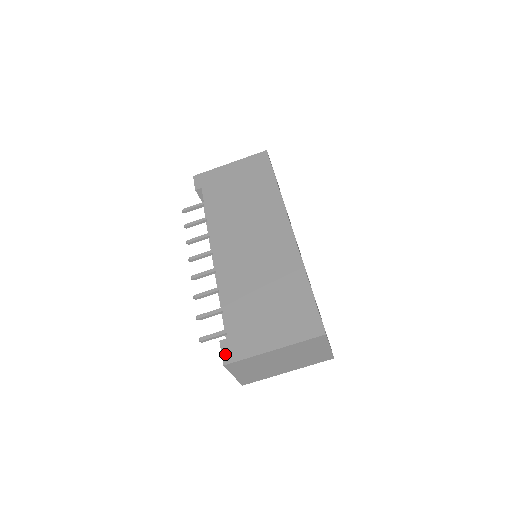
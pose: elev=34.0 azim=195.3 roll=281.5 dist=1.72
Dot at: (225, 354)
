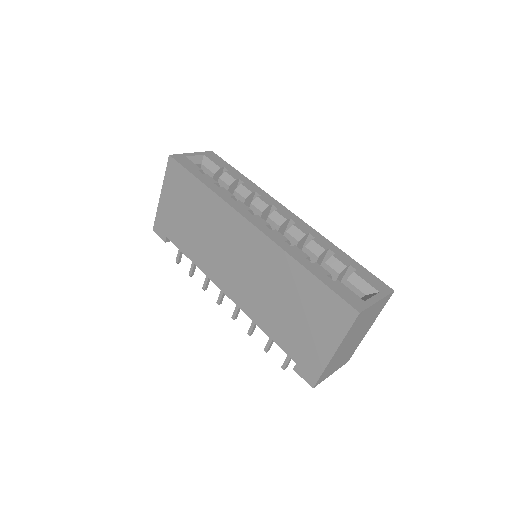
Dot at: (306, 378)
